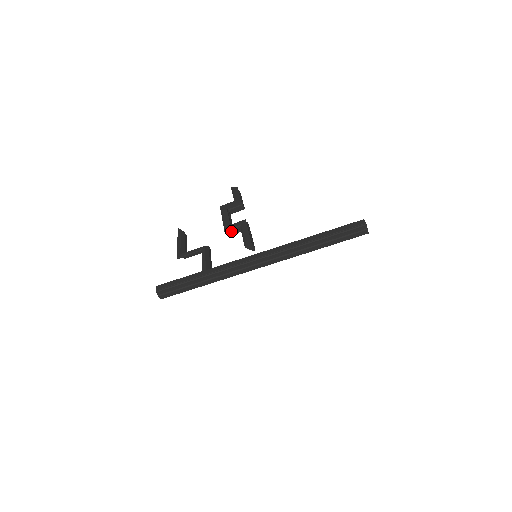
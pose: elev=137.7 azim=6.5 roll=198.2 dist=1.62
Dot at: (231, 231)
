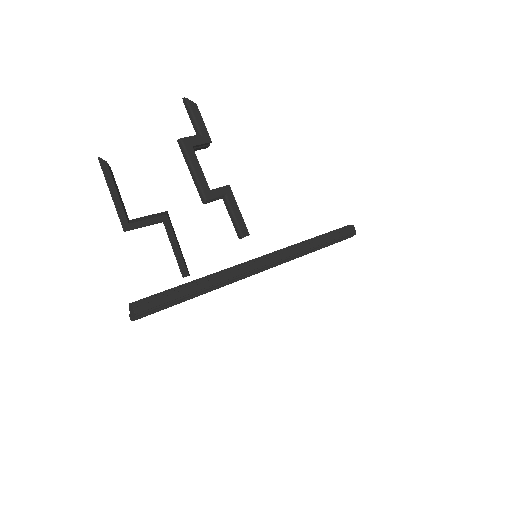
Dot at: (212, 201)
